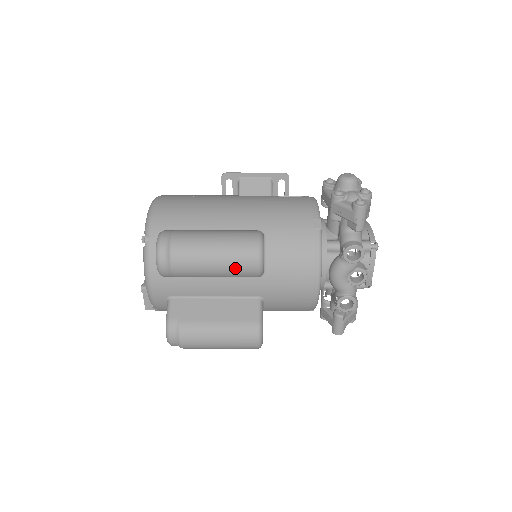
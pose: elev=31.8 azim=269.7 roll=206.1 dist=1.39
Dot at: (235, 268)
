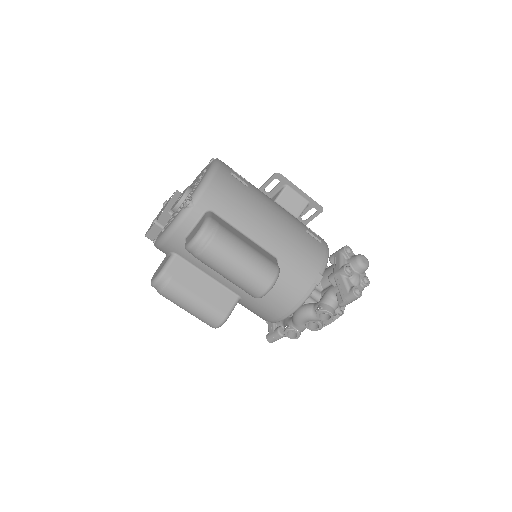
Dot at: (244, 285)
